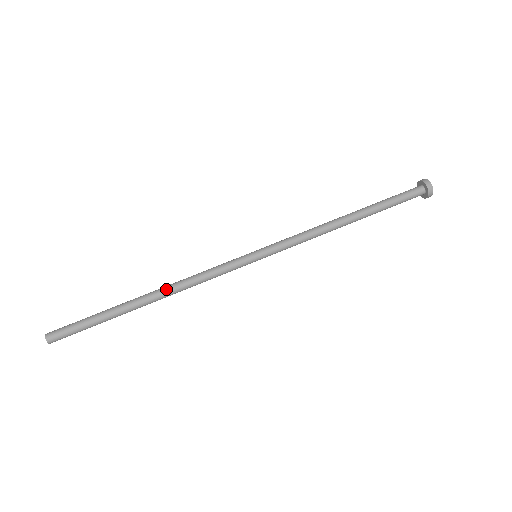
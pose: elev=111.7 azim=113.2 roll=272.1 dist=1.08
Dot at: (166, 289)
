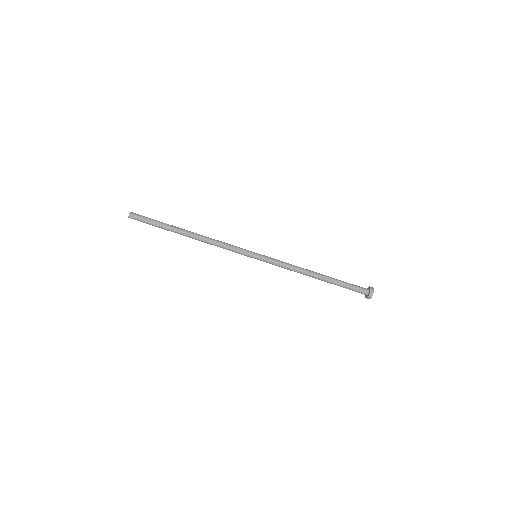
Dot at: (200, 240)
